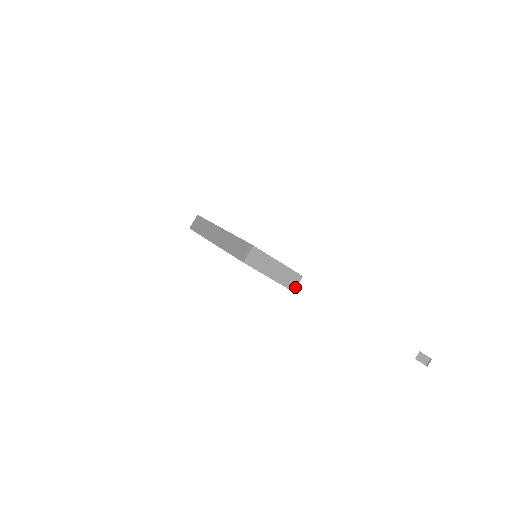
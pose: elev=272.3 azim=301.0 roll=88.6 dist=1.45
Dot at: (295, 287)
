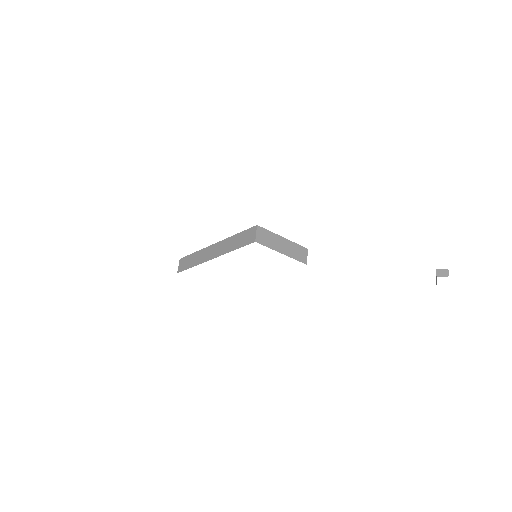
Dot at: (306, 260)
